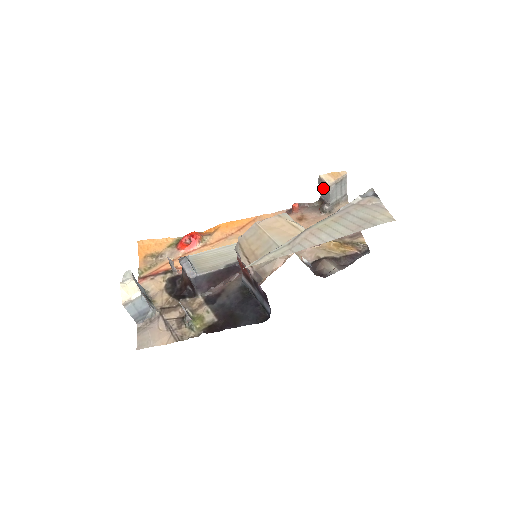
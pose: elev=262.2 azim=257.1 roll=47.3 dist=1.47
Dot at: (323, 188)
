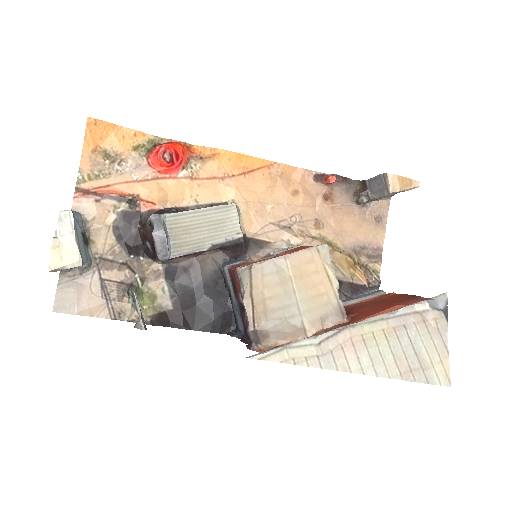
Dot at: (379, 185)
